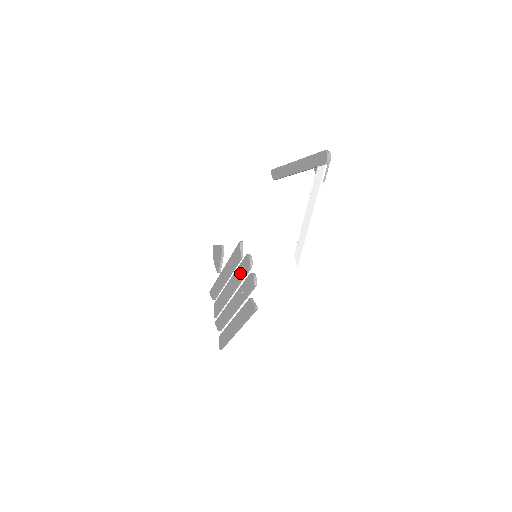
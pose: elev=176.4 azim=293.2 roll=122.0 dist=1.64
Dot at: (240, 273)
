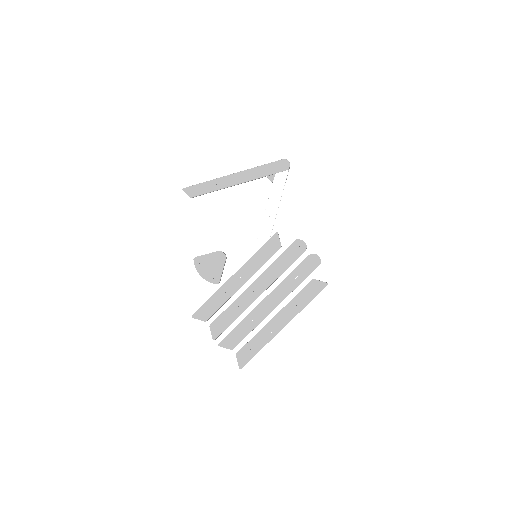
Dot at: (284, 263)
